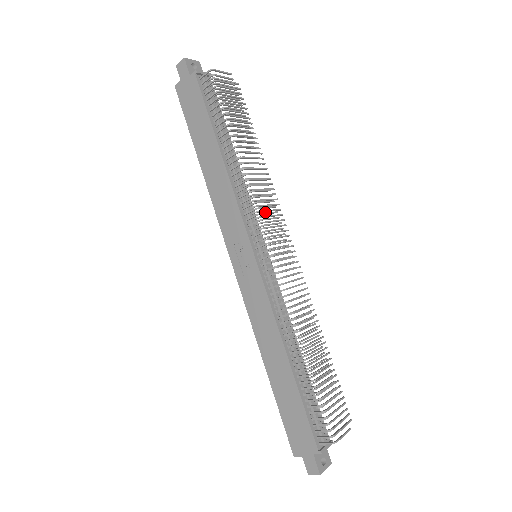
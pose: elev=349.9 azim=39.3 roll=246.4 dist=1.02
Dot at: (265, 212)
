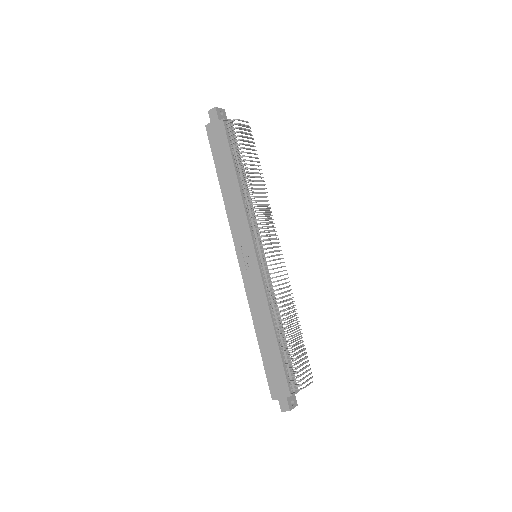
Dot at: (266, 226)
